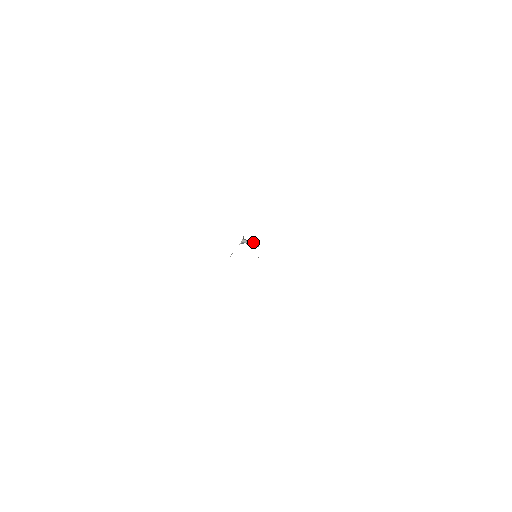
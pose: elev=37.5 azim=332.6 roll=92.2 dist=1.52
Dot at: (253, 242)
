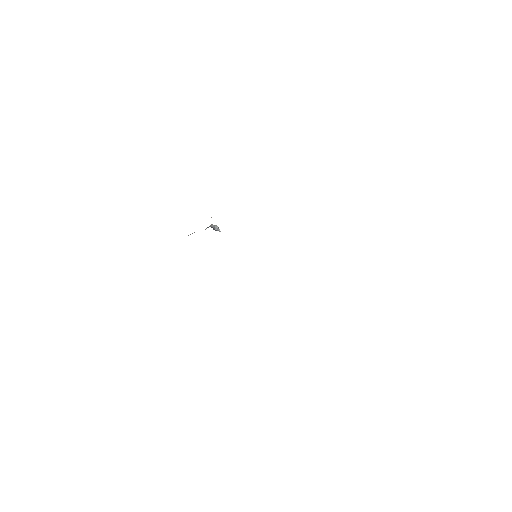
Dot at: (217, 226)
